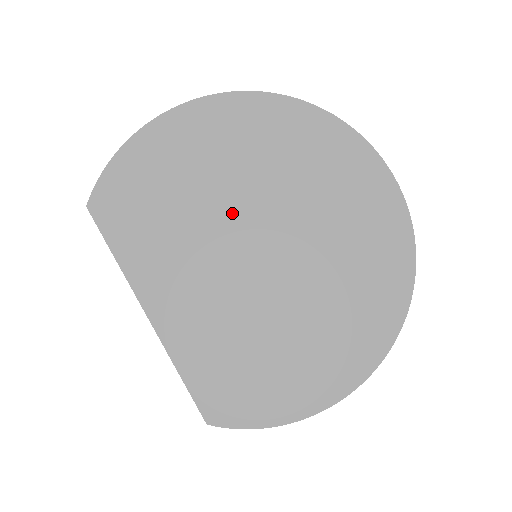
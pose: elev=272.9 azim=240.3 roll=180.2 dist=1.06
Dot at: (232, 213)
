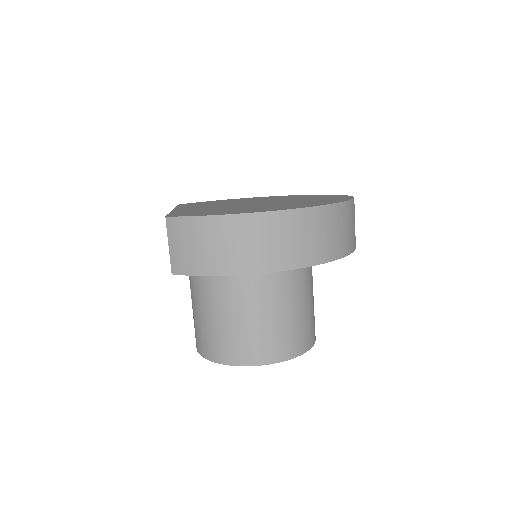
Dot at: occluded
